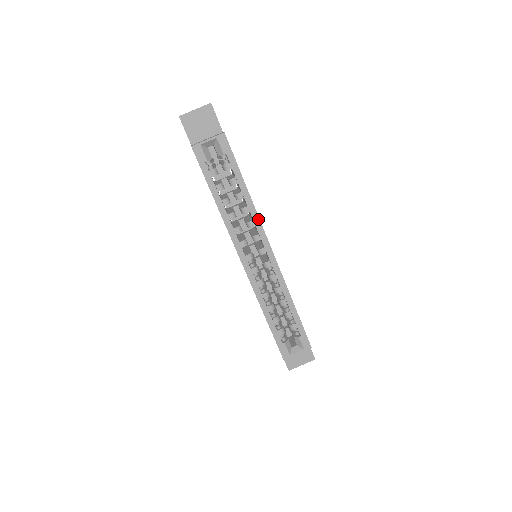
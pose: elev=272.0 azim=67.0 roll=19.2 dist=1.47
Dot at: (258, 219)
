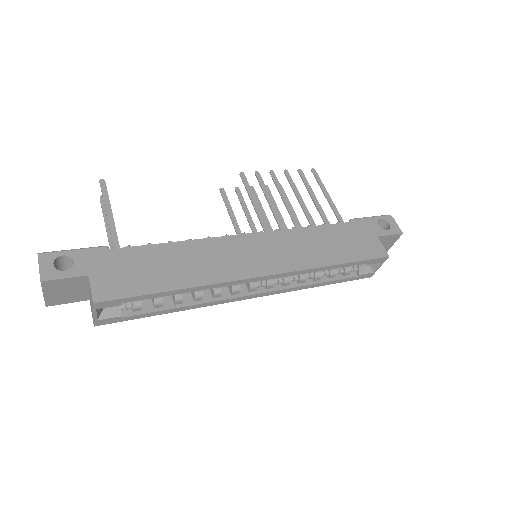
Dot at: (221, 284)
